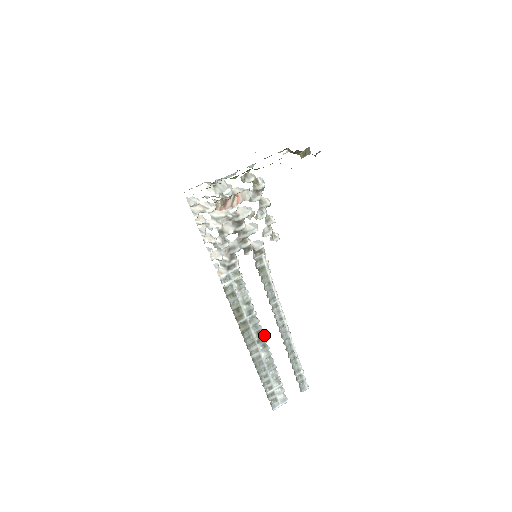
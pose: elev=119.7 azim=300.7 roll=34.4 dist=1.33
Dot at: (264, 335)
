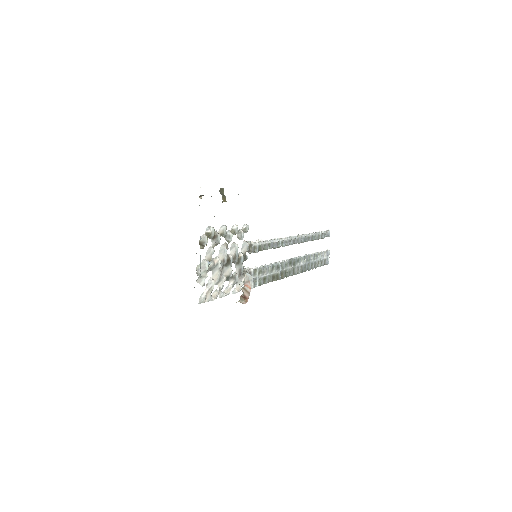
Dot at: (293, 259)
